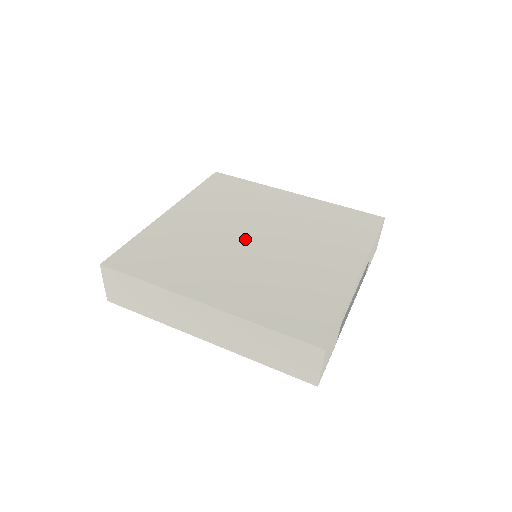
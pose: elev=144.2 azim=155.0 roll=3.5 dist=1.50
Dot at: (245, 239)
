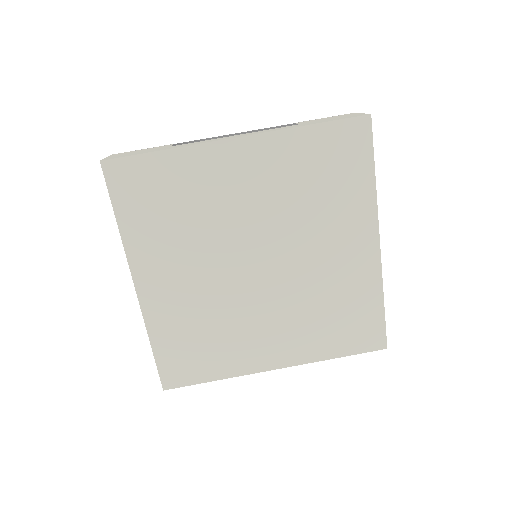
Dot at: (248, 255)
